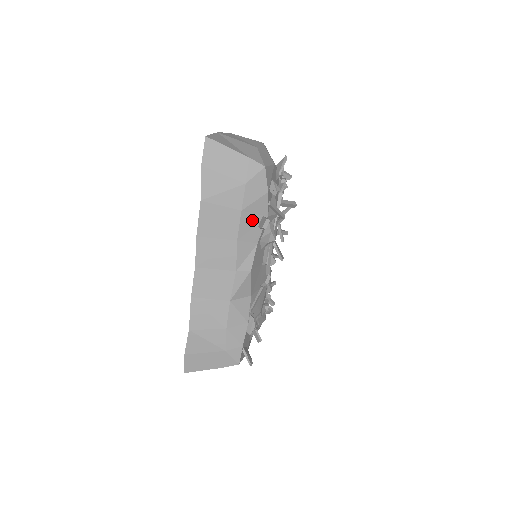
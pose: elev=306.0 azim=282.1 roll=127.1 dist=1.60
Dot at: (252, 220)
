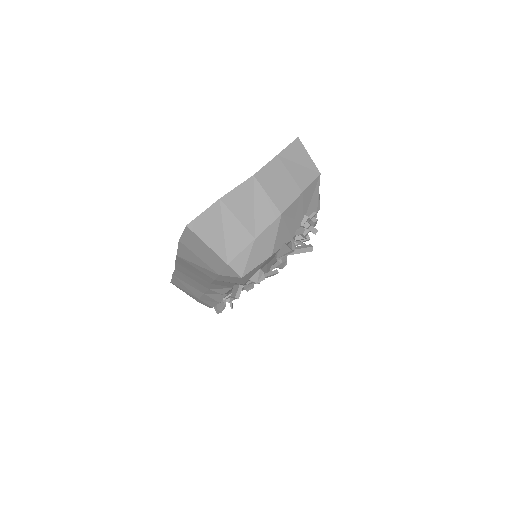
Dot at: (227, 283)
